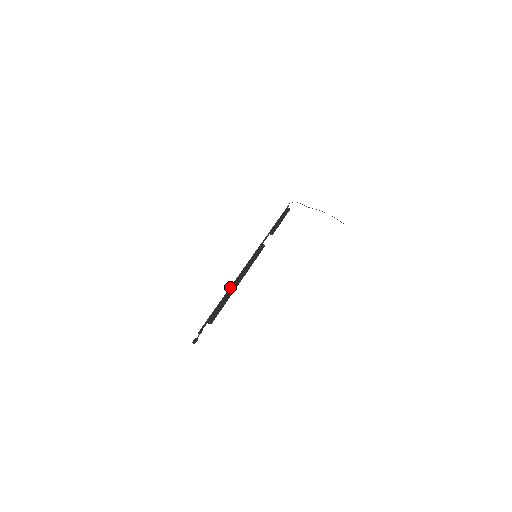
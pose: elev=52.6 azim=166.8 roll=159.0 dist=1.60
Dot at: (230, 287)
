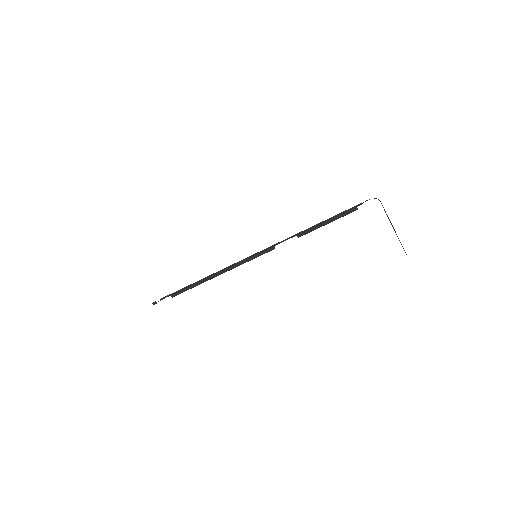
Dot at: (207, 276)
